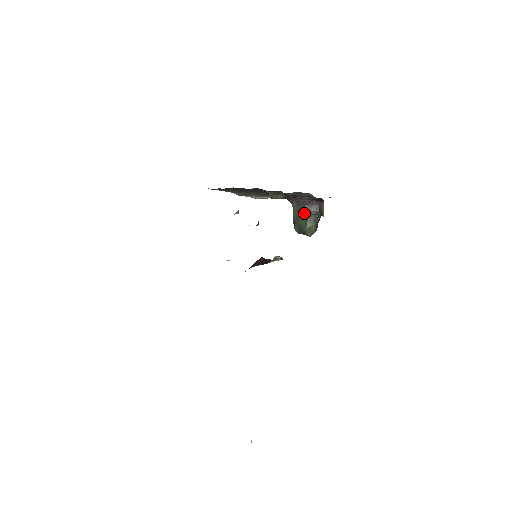
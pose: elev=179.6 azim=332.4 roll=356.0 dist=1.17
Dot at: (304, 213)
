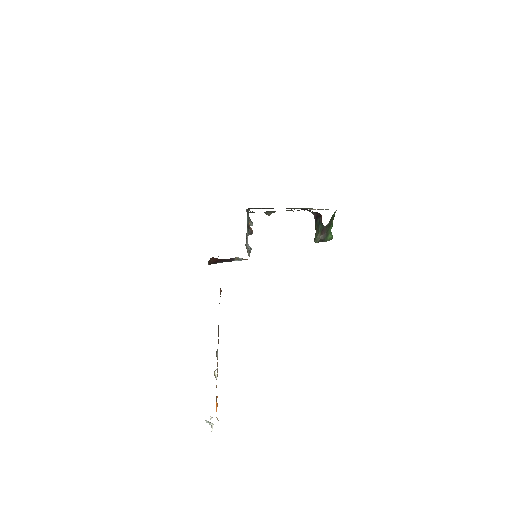
Dot at: (315, 224)
